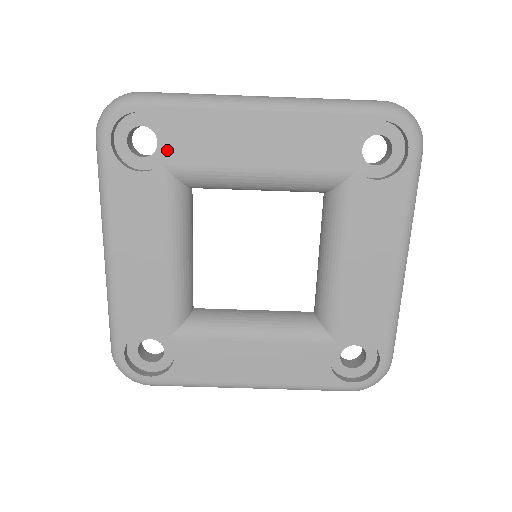
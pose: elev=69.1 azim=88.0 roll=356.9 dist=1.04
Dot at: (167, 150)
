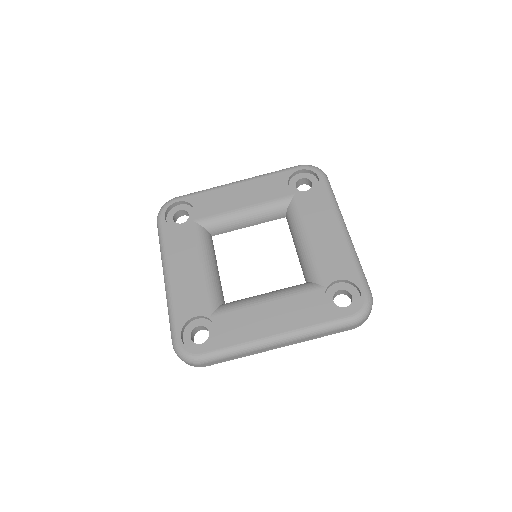
Dot at: occluded
